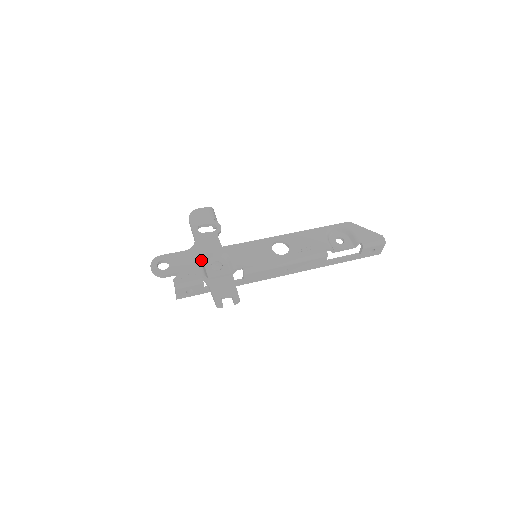
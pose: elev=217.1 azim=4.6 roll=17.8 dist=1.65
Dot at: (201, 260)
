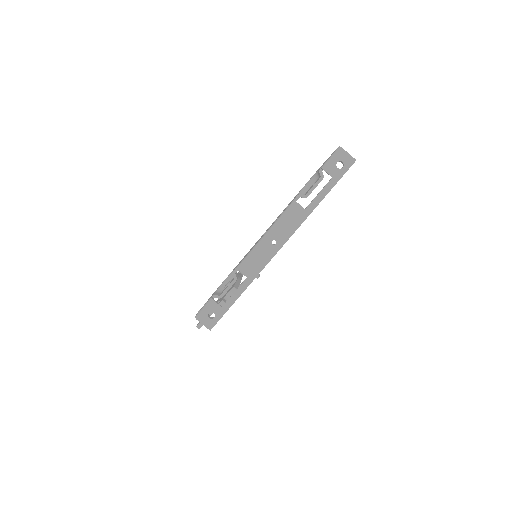
Dot at: (216, 290)
